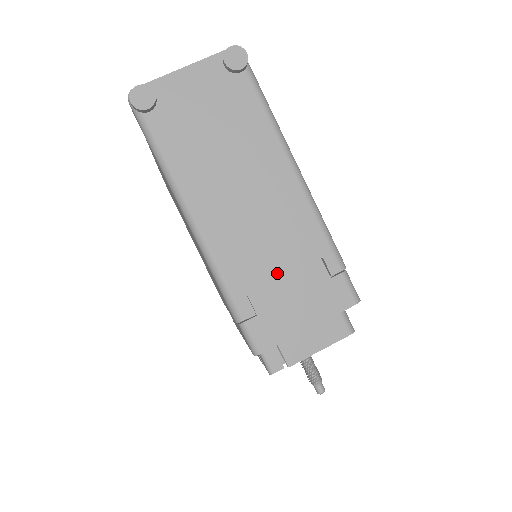
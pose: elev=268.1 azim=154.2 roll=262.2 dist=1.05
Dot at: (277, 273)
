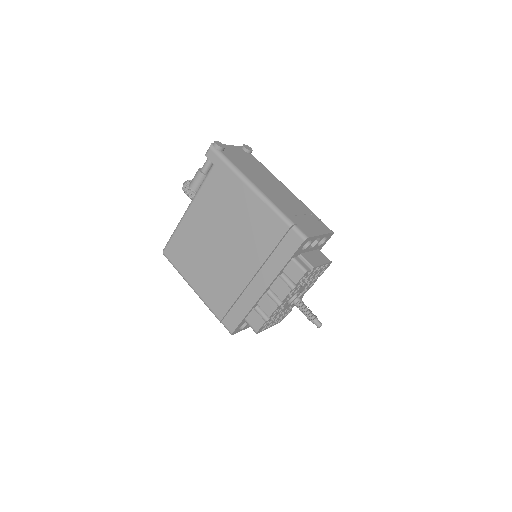
Dot at: (298, 213)
